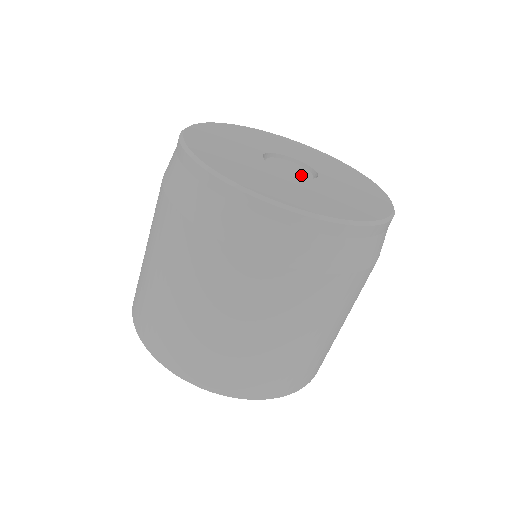
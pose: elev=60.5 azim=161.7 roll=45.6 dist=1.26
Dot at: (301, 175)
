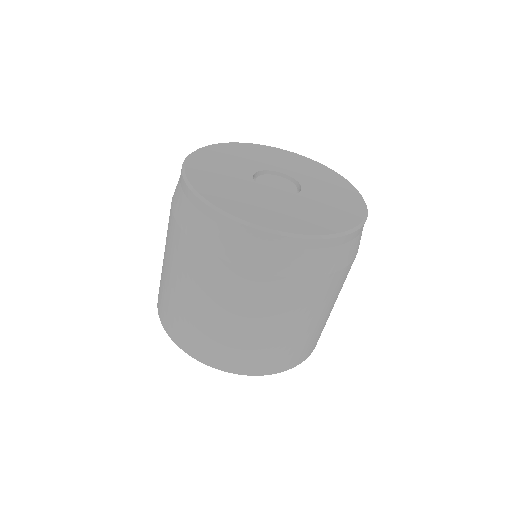
Dot at: (289, 189)
